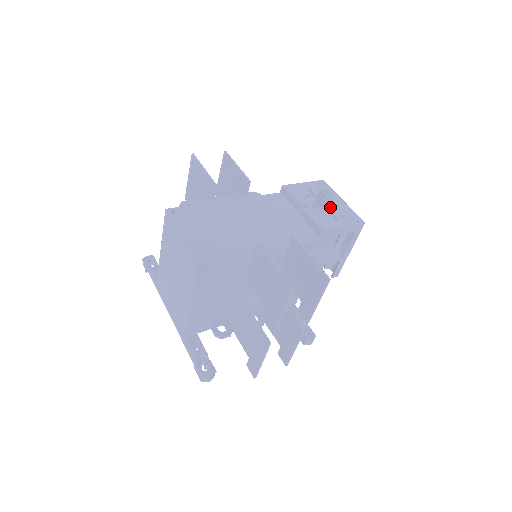
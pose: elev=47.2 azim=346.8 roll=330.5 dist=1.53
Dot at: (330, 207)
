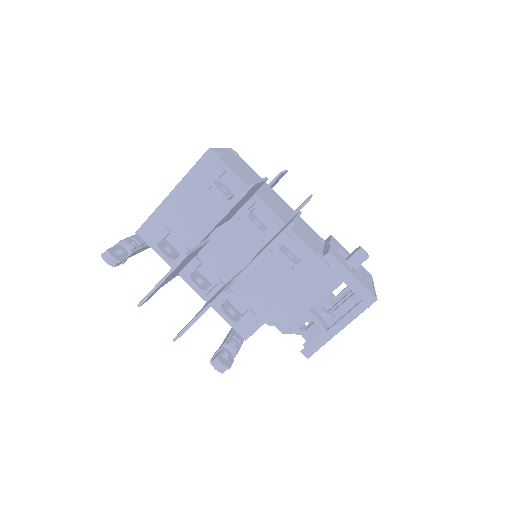
Dot at: (356, 270)
